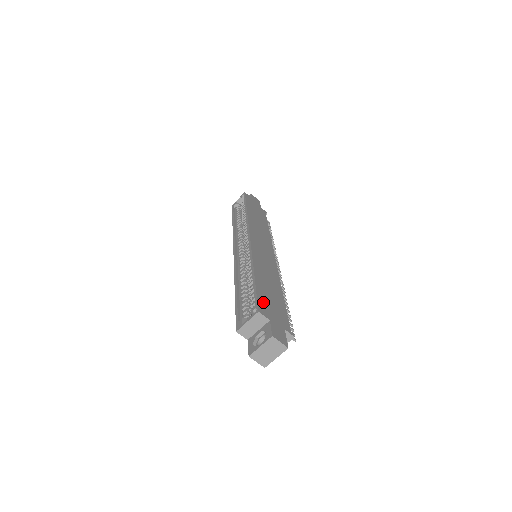
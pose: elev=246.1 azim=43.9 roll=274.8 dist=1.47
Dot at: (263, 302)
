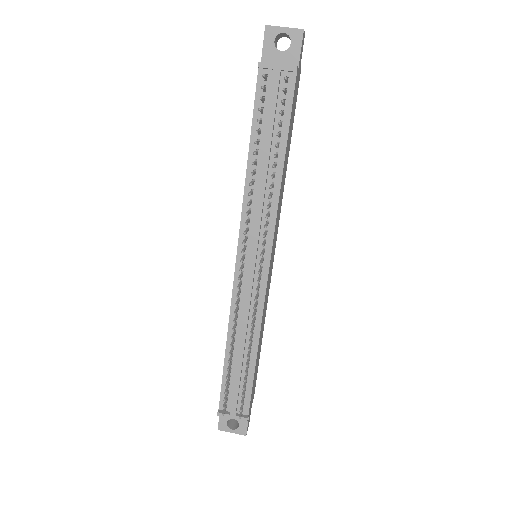
Dot at: occluded
